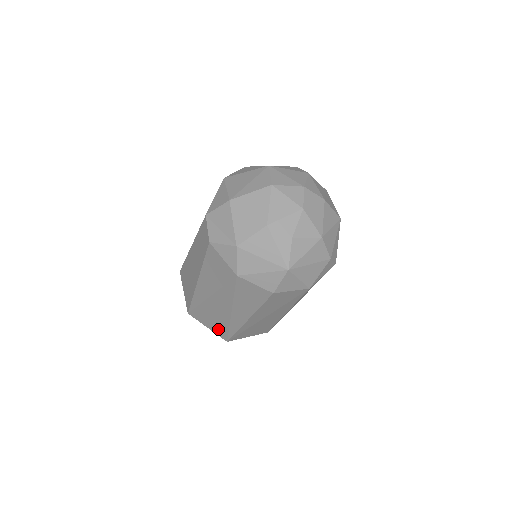
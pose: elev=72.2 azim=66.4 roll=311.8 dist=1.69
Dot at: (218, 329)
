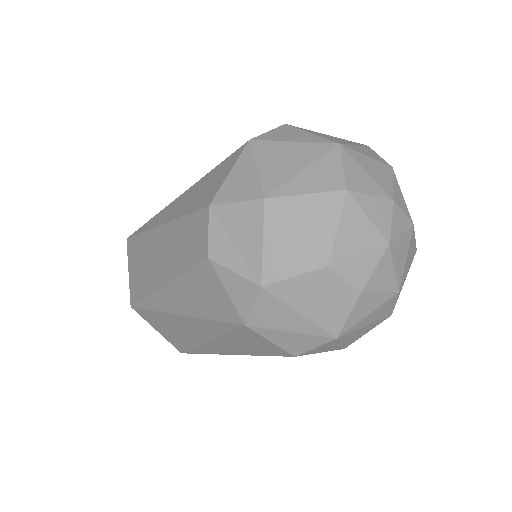
Dot at: (173, 340)
